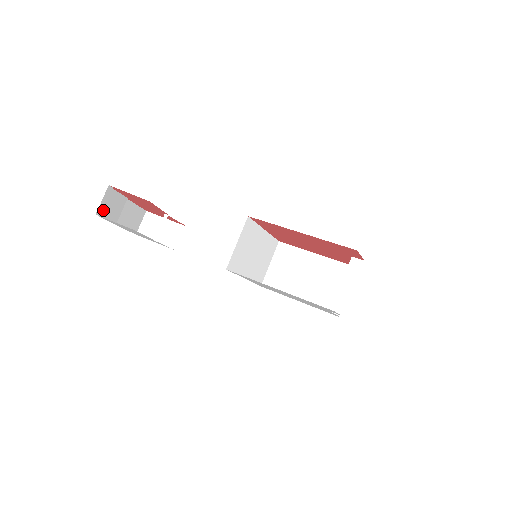
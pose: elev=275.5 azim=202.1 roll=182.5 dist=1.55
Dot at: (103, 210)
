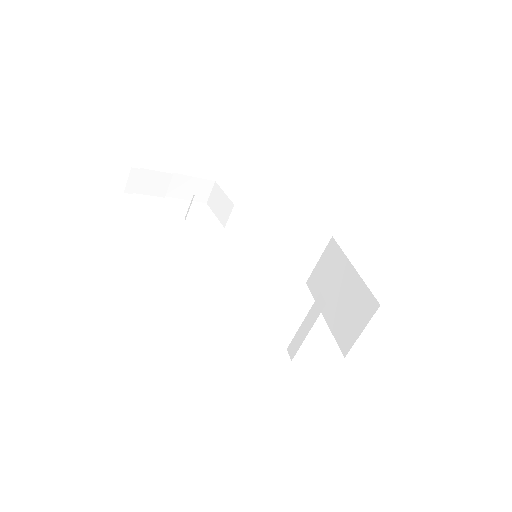
Dot at: (134, 188)
